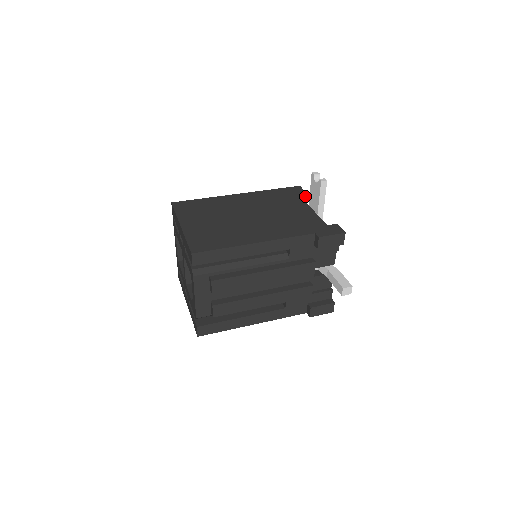
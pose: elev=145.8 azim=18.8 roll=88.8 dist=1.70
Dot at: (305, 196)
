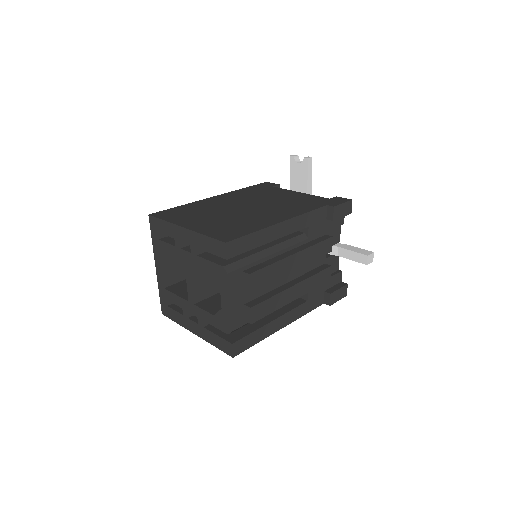
Dot at: occluded
